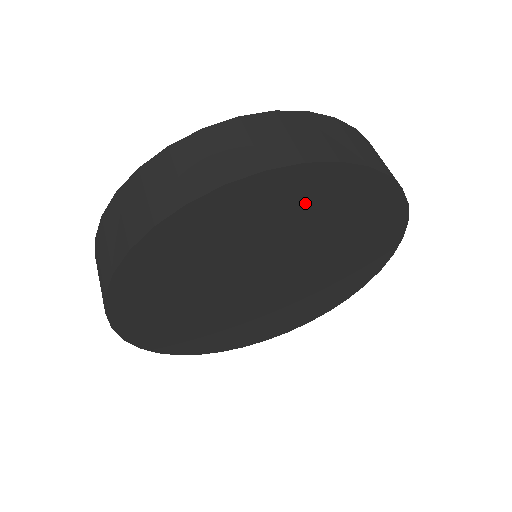
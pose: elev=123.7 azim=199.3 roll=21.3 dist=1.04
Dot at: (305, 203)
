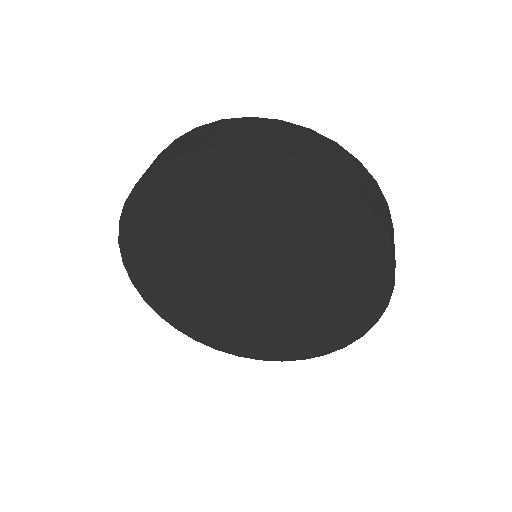
Dot at: (276, 193)
